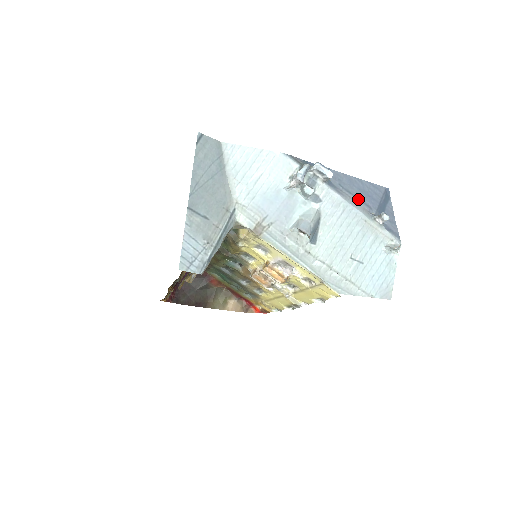
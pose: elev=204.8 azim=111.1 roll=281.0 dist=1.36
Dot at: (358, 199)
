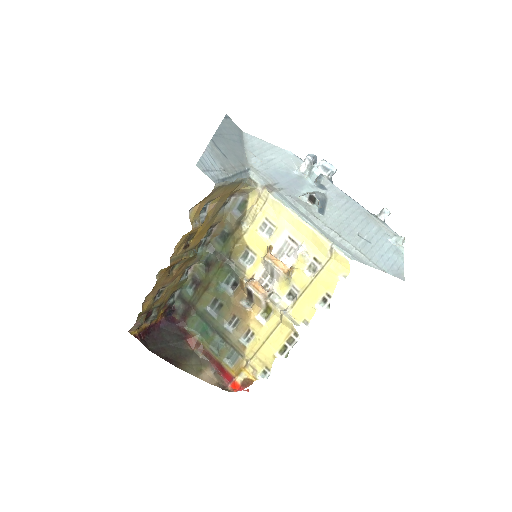
Dot at: occluded
